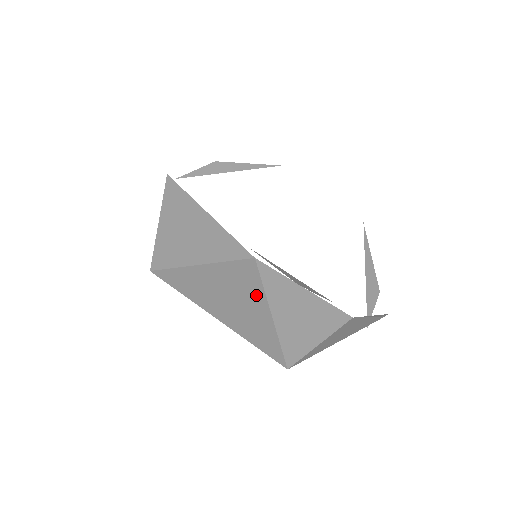
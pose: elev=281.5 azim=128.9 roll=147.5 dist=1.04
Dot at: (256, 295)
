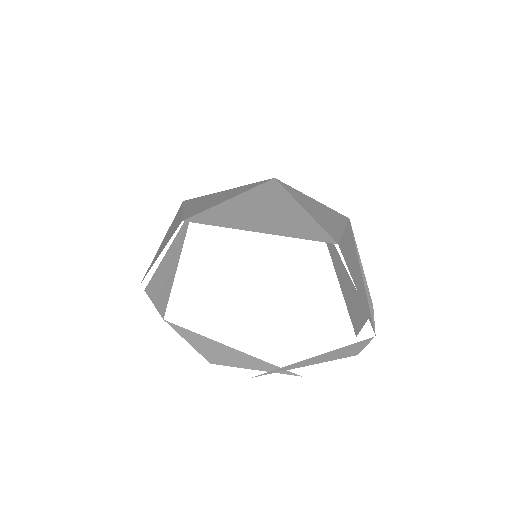
Dot at: (284, 198)
